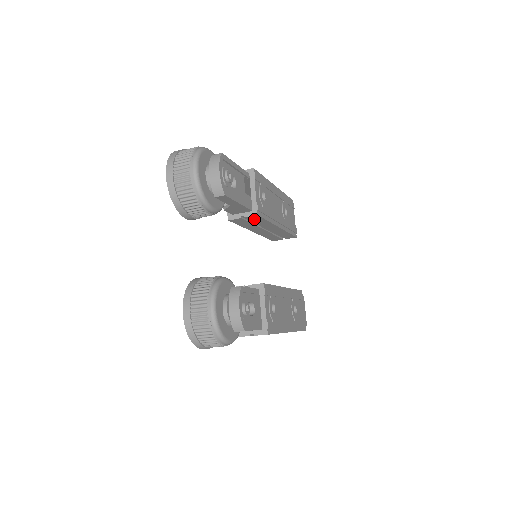
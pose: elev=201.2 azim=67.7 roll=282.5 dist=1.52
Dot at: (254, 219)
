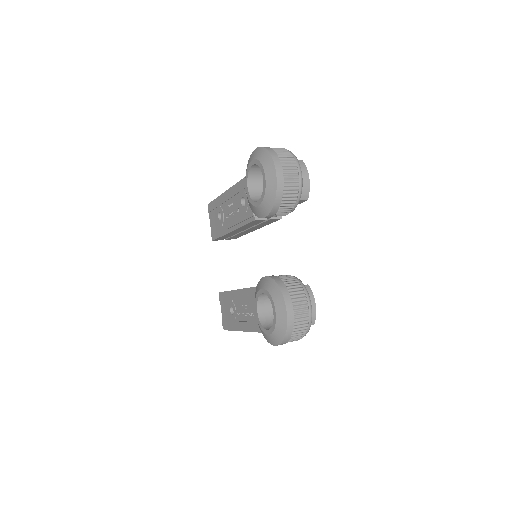
Dot at: (268, 221)
